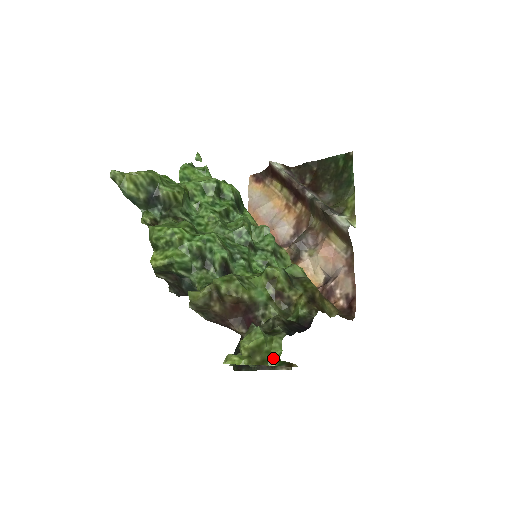
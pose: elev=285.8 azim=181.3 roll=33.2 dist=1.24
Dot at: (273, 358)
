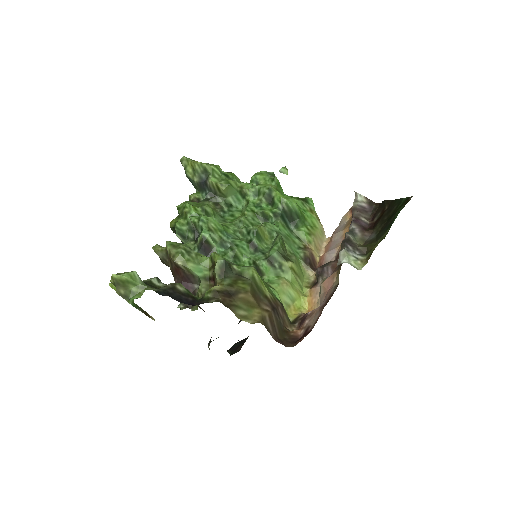
Dot at: (133, 299)
